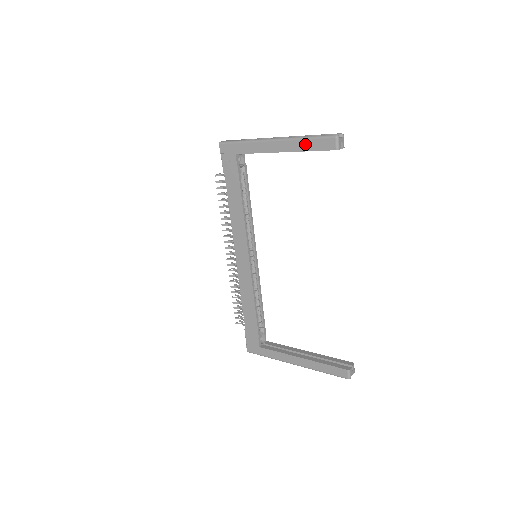
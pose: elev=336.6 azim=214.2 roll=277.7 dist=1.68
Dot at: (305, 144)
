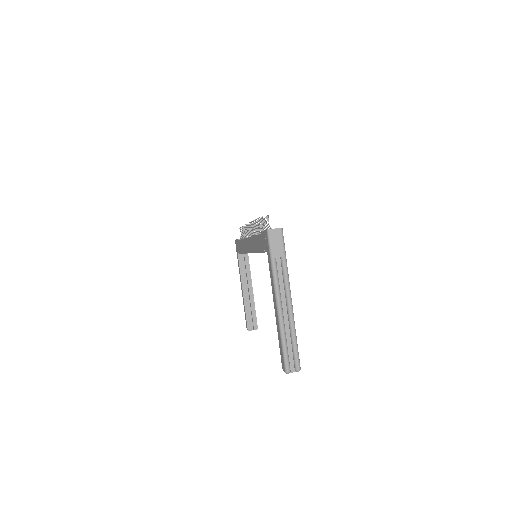
Dot at: (280, 338)
